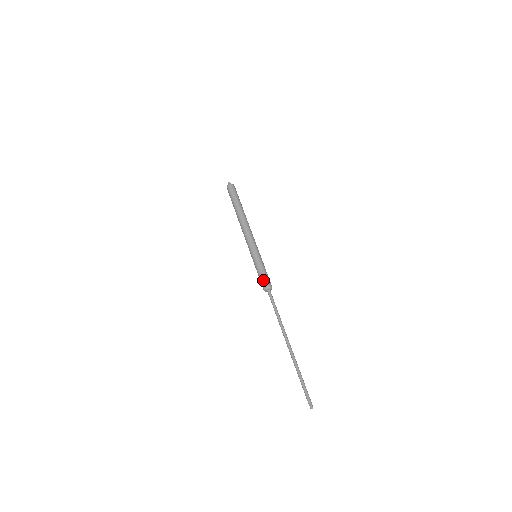
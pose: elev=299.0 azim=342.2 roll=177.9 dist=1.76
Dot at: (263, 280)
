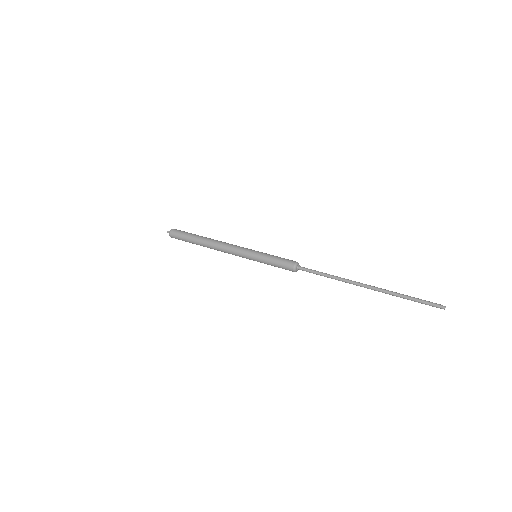
Dot at: (288, 259)
